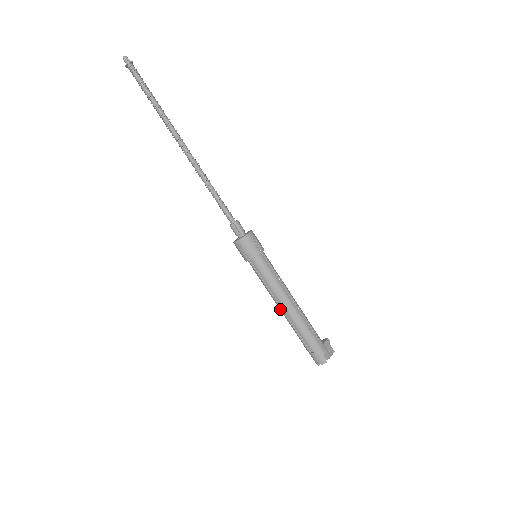
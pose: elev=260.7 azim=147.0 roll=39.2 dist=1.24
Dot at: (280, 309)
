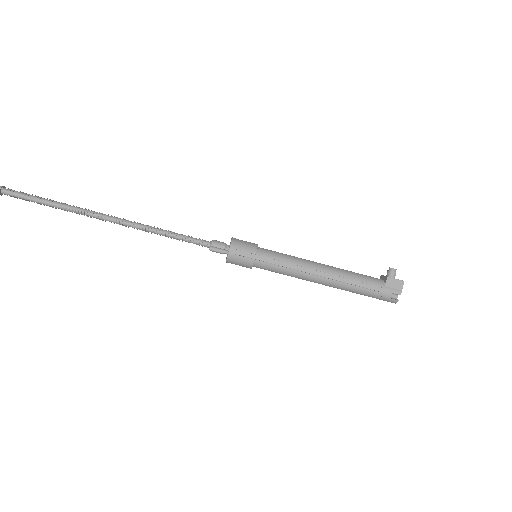
Dot at: occluded
